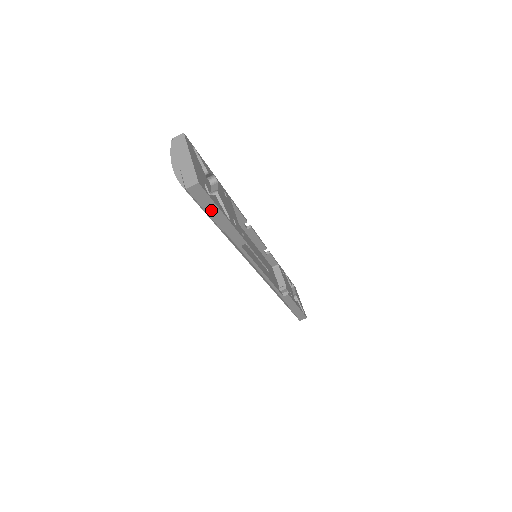
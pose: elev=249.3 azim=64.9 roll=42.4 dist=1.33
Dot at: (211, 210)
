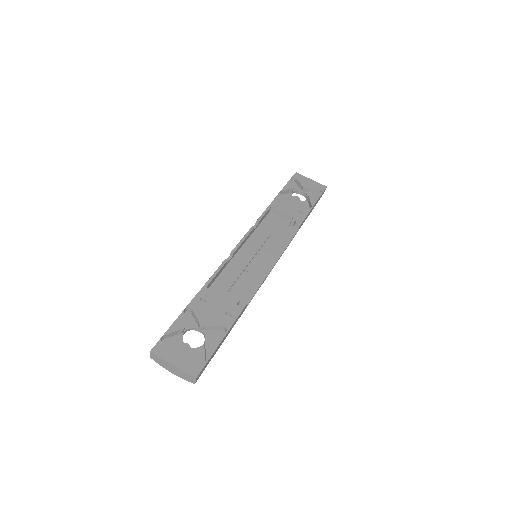
Dot at: (214, 353)
